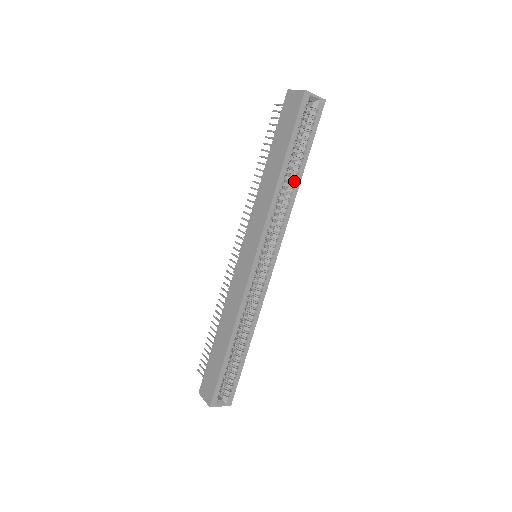
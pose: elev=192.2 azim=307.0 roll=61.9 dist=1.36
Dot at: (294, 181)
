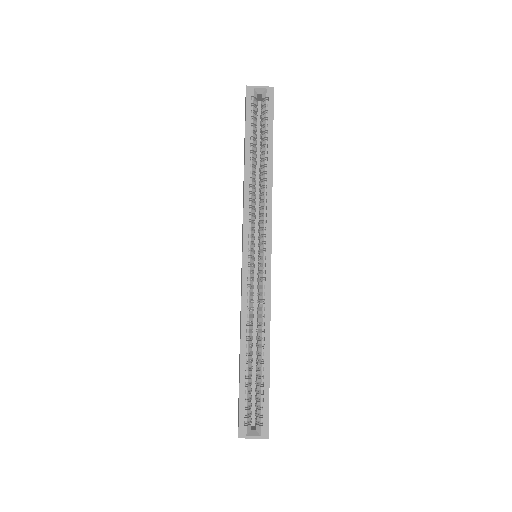
Dot at: (266, 168)
